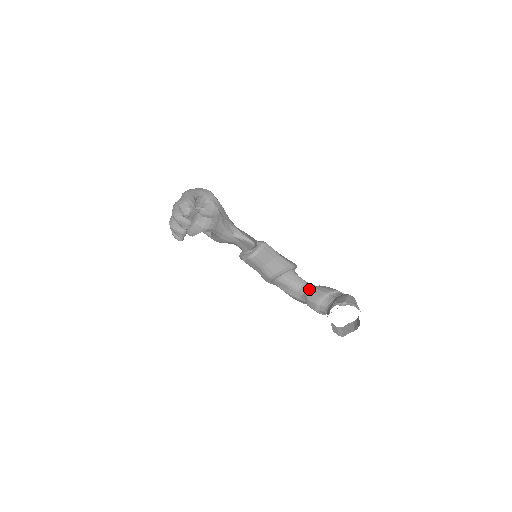
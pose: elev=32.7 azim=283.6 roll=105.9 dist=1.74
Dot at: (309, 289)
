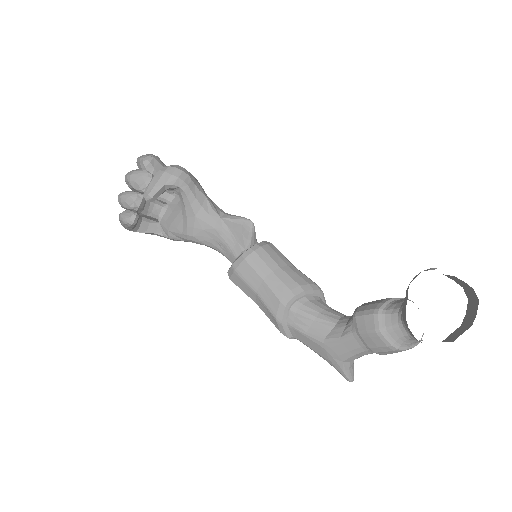
Dot at: occluded
